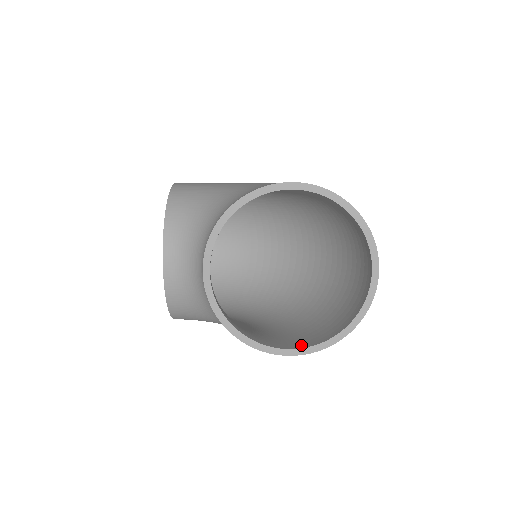
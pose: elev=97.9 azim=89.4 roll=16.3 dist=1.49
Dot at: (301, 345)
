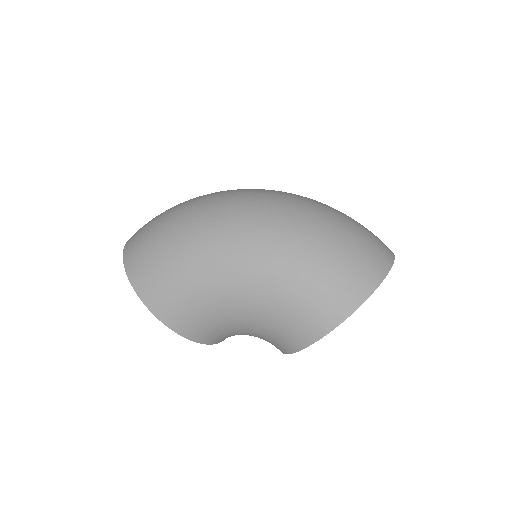
Dot at: occluded
